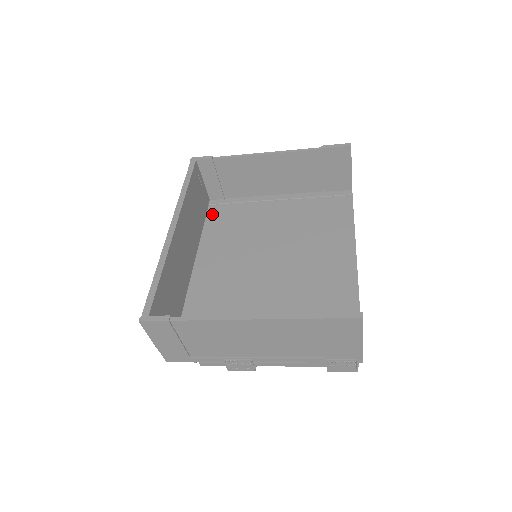
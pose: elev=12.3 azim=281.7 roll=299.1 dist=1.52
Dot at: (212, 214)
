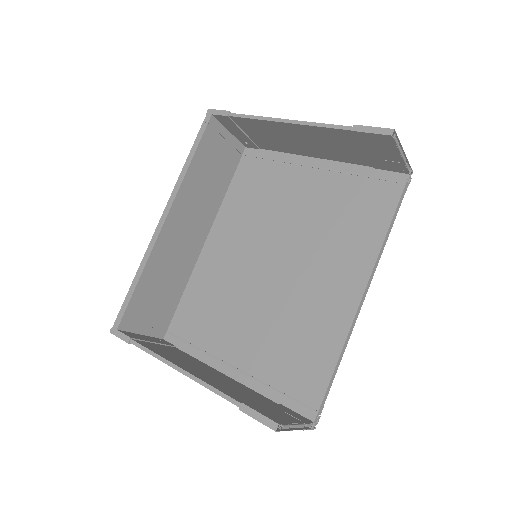
Dot at: (241, 171)
